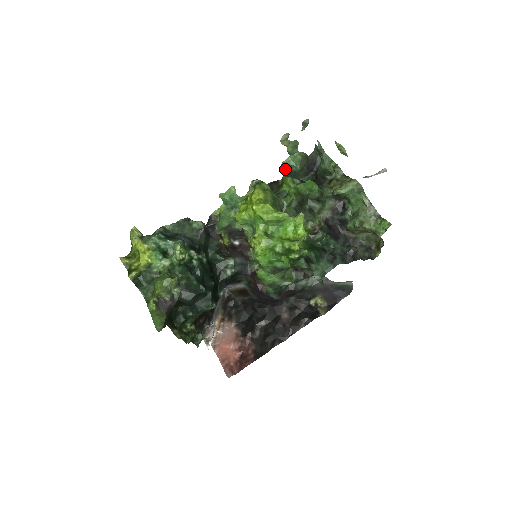
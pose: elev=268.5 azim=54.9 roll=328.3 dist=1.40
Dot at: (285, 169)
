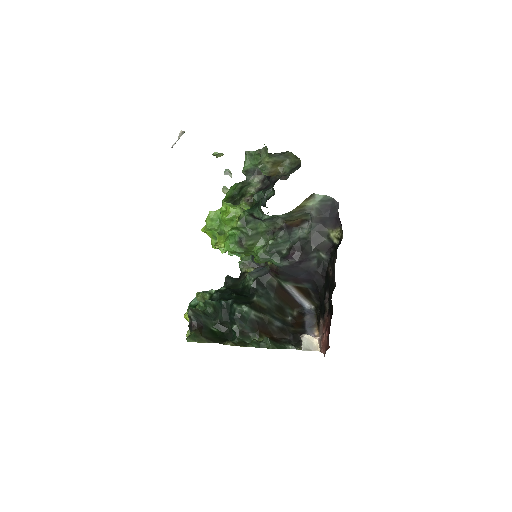
Dot at: occluded
